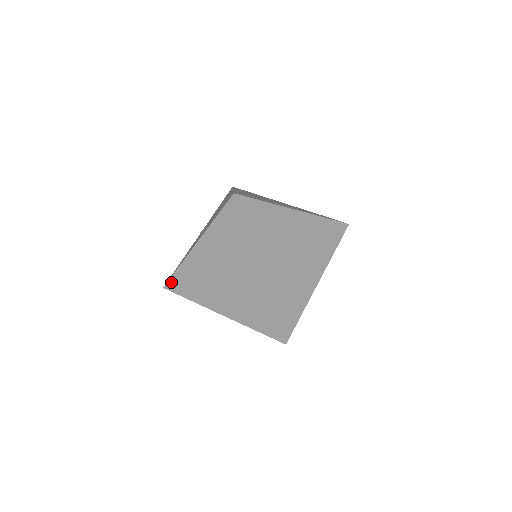
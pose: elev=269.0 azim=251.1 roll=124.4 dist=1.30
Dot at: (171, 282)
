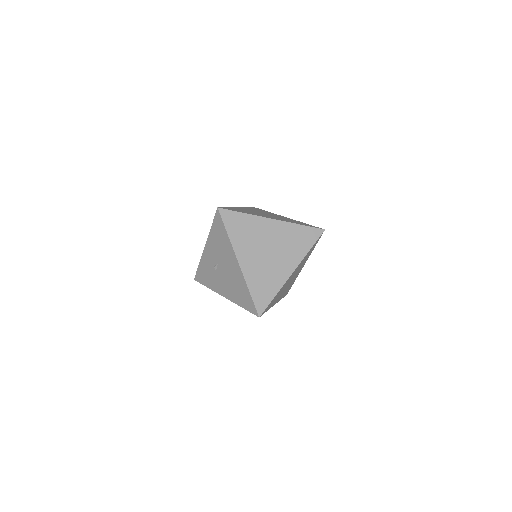
Dot at: (201, 283)
